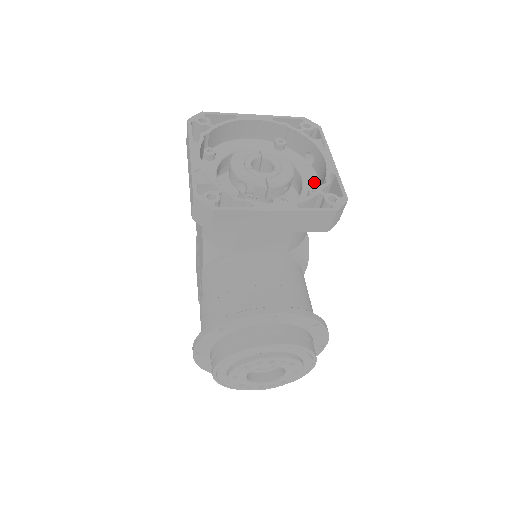
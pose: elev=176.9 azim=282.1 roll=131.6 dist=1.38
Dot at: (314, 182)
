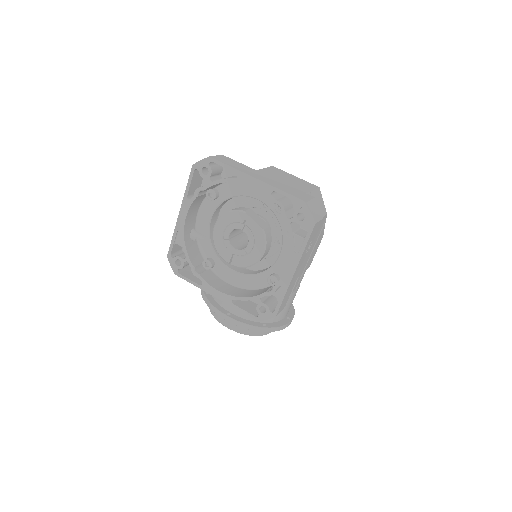
Dot at: (287, 264)
